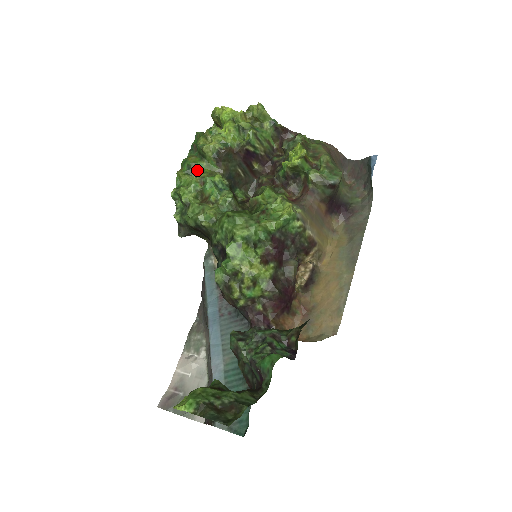
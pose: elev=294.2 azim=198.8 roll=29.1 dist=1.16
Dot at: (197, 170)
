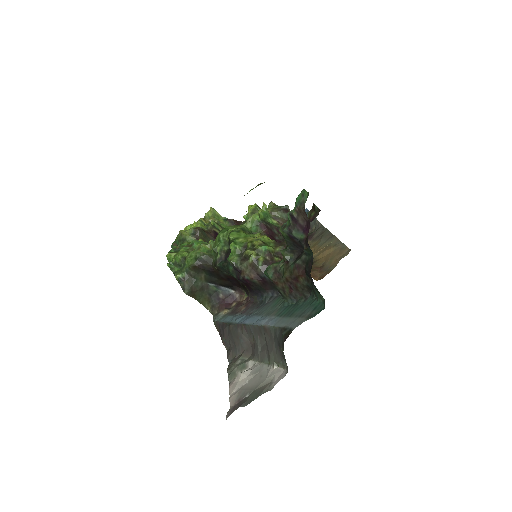
Dot at: occluded
